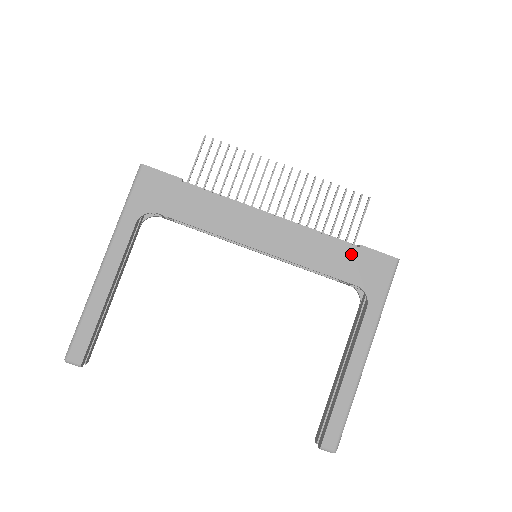
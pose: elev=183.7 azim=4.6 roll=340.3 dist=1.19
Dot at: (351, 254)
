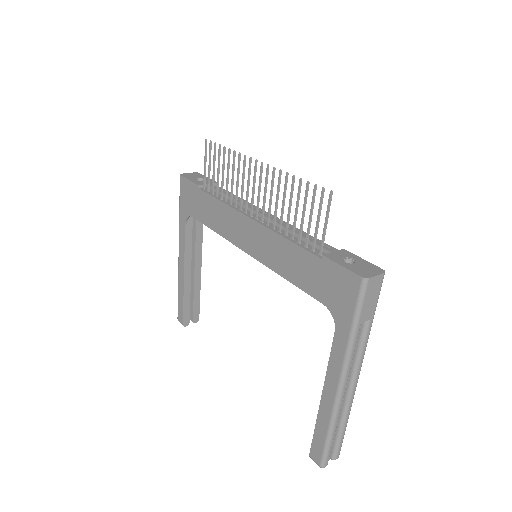
Dot at: (315, 266)
